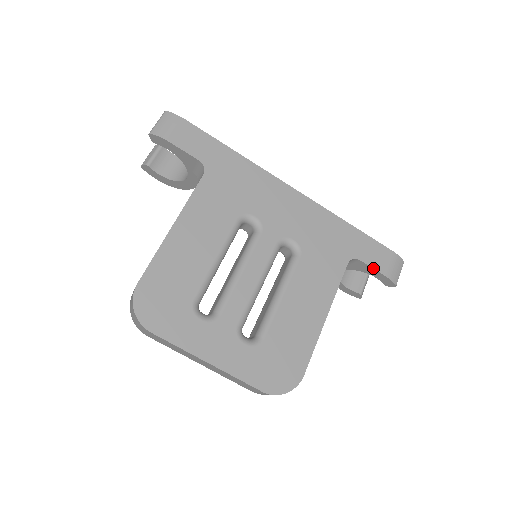
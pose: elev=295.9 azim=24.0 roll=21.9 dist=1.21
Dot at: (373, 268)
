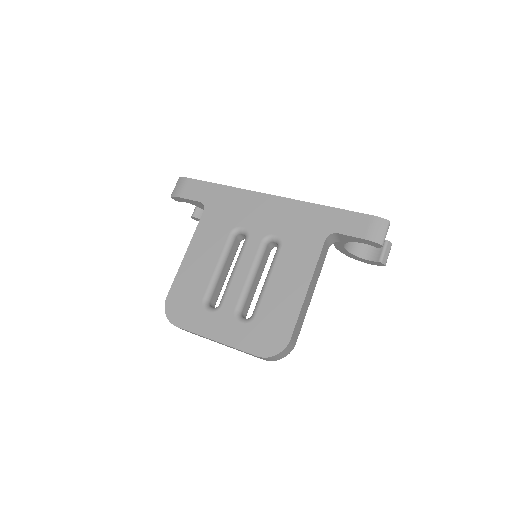
Dot at: (351, 236)
